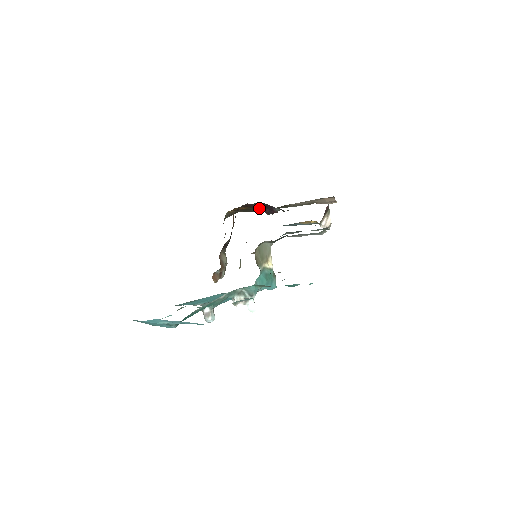
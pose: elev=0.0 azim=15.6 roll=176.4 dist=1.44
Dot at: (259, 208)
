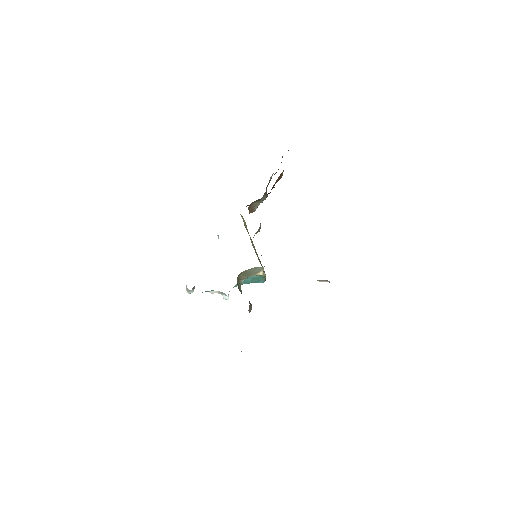
Dot at: occluded
